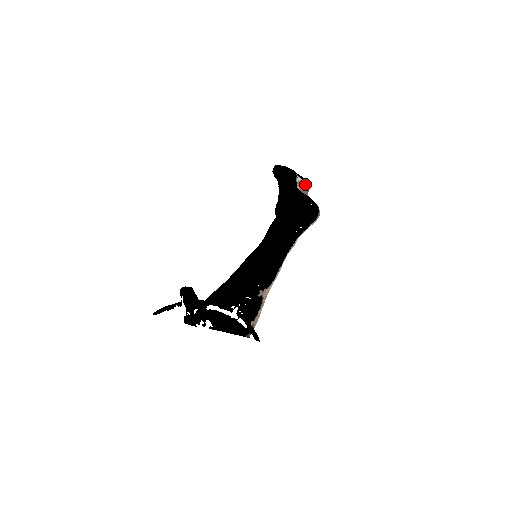
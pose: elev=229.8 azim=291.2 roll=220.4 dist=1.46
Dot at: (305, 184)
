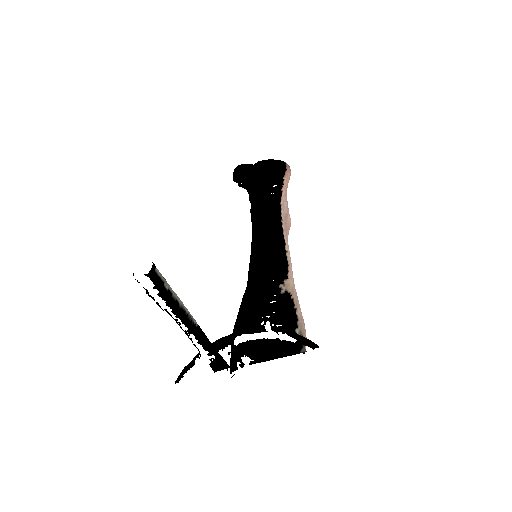
Dot at: occluded
